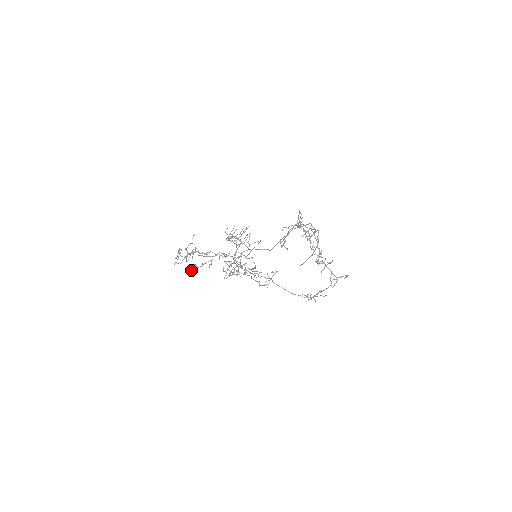
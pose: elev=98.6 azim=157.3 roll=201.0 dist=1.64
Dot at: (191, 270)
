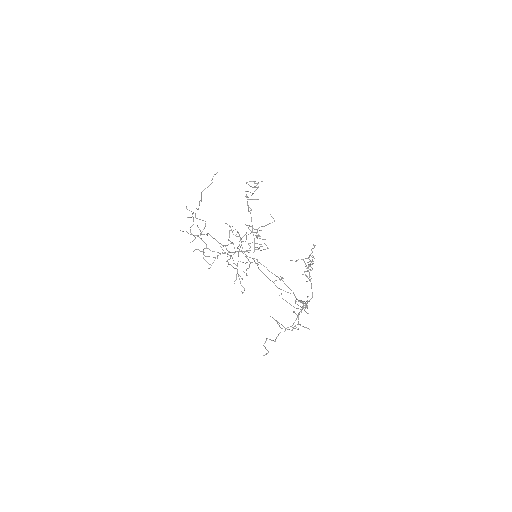
Dot at: (194, 236)
